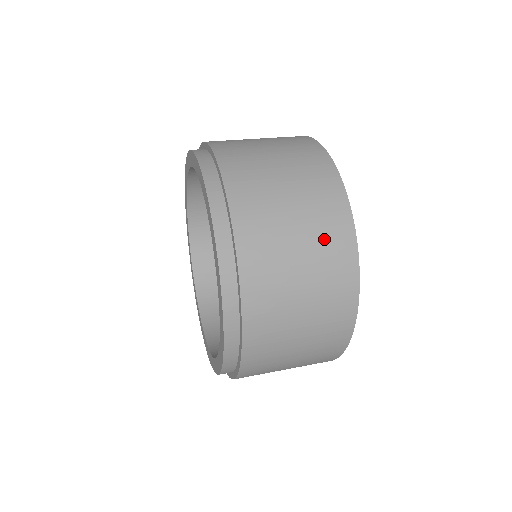
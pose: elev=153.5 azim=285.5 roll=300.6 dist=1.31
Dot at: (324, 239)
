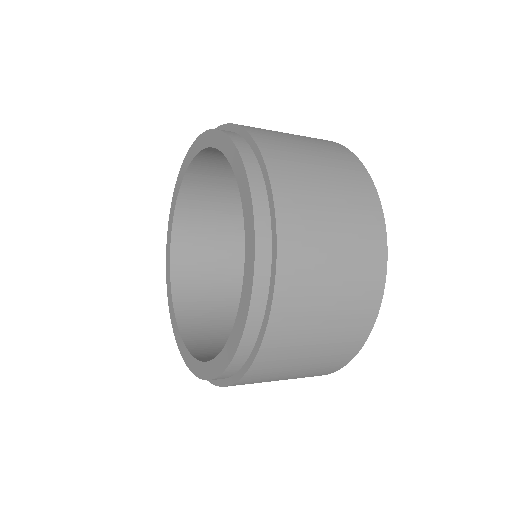
Dot at: (340, 167)
